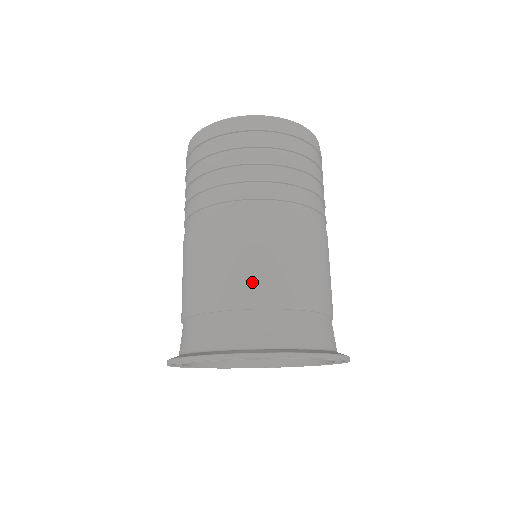
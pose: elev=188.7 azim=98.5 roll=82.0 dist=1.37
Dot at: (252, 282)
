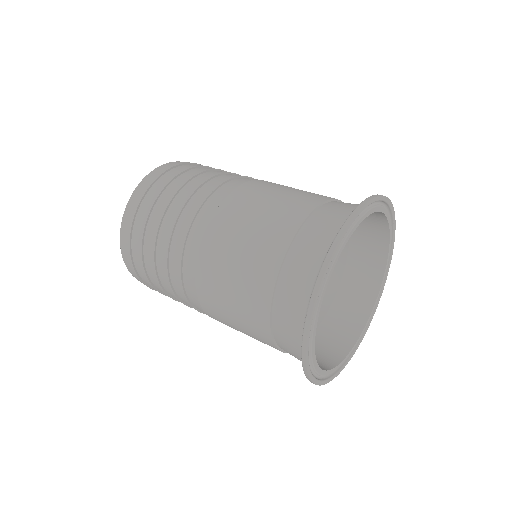
Dot at: occluded
